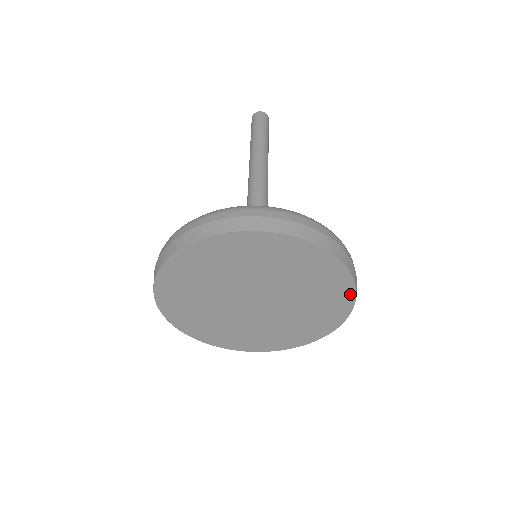
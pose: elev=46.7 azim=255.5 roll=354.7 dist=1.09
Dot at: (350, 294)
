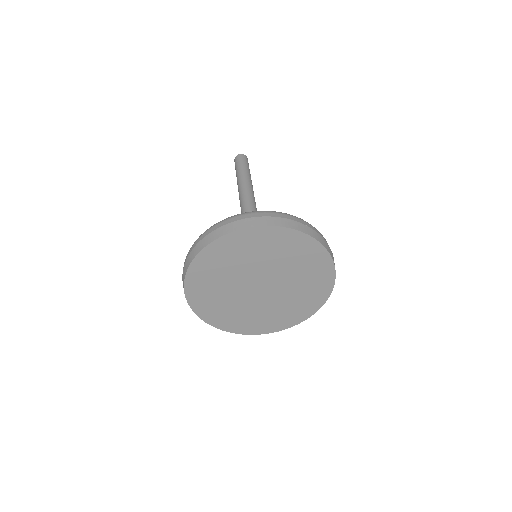
Dot at: (320, 249)
